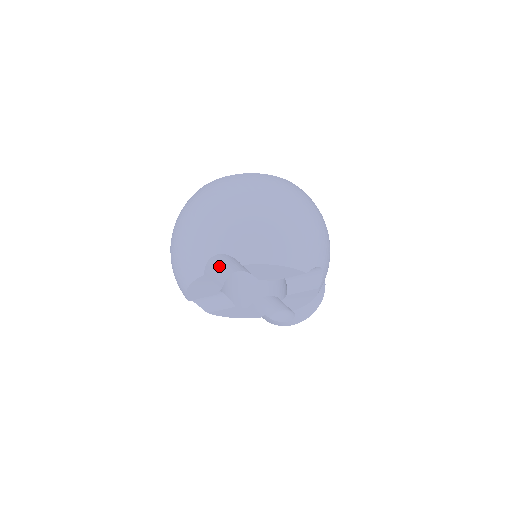
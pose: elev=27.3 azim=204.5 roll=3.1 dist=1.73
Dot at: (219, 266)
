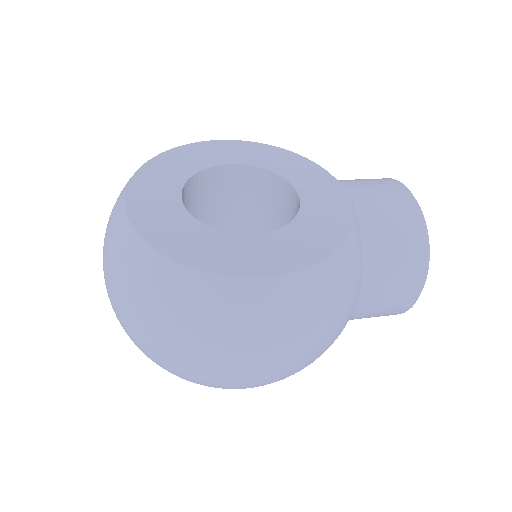
Dot at: occluded
